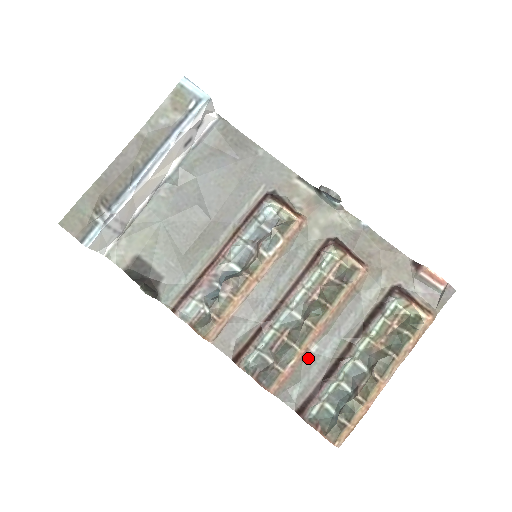
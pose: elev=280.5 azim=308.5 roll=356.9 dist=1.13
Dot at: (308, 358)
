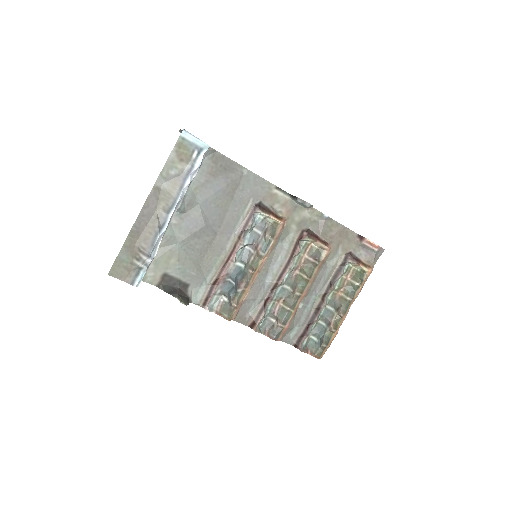
Dot at: (298, 313)
